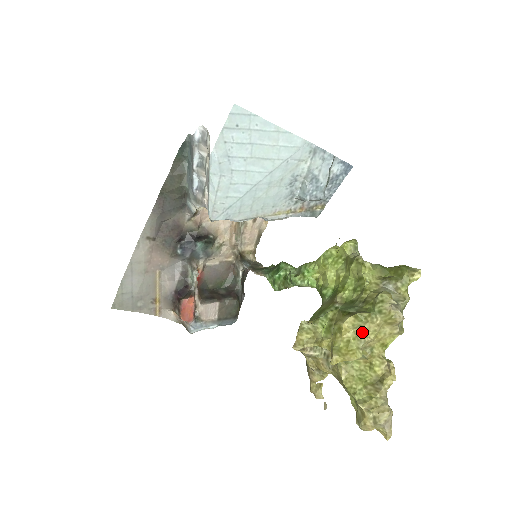
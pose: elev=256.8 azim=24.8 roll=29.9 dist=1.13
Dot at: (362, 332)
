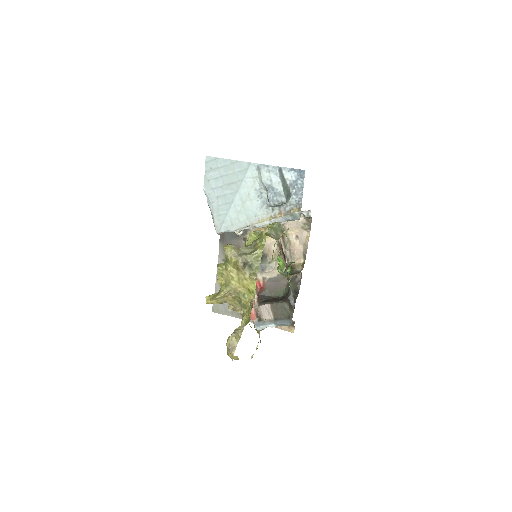
Dot at: (227, 279)
